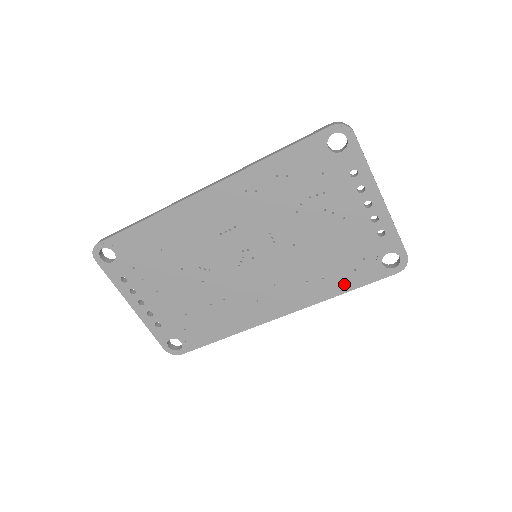
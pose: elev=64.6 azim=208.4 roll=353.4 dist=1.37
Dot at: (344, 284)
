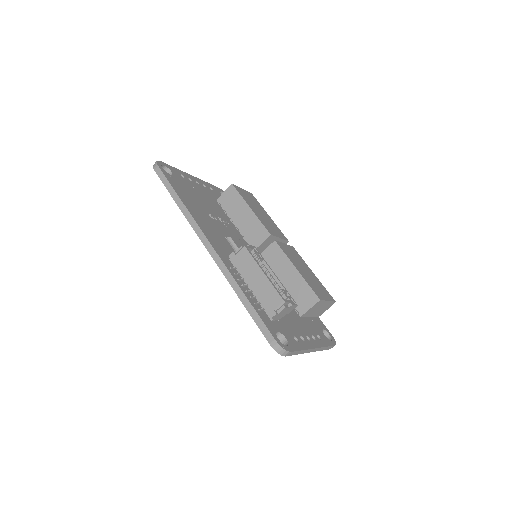
Dot at: occluded
